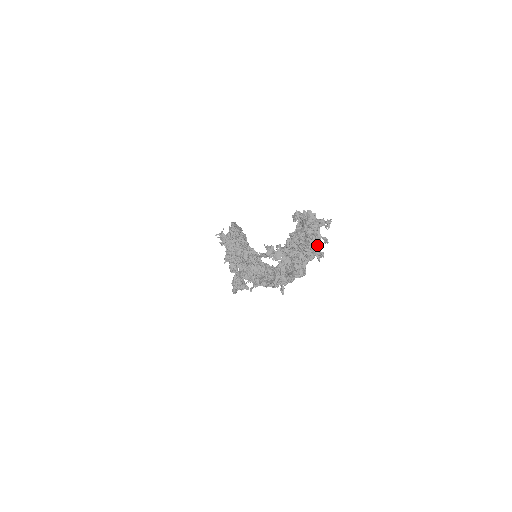
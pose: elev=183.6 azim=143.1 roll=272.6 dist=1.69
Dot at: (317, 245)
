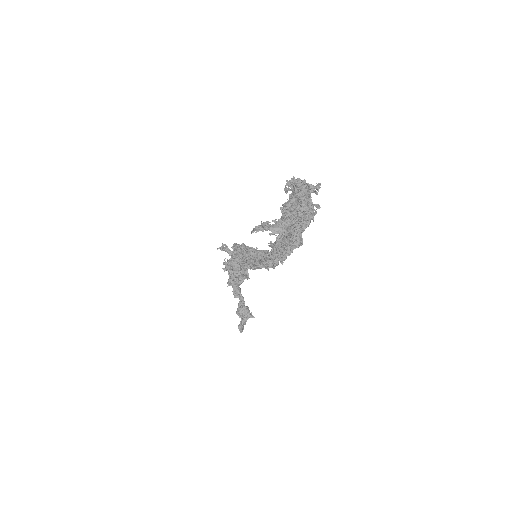
Dot at: (310, 207)
